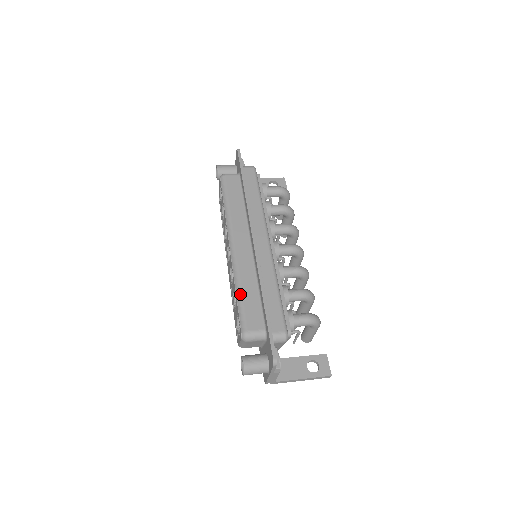
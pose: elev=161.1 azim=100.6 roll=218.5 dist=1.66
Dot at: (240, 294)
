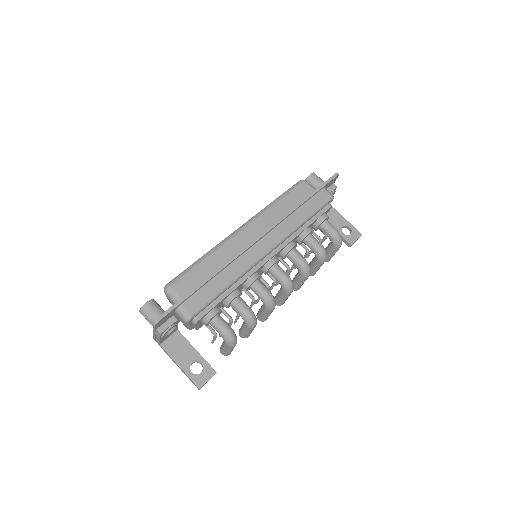
Dot at: (201, 261)
